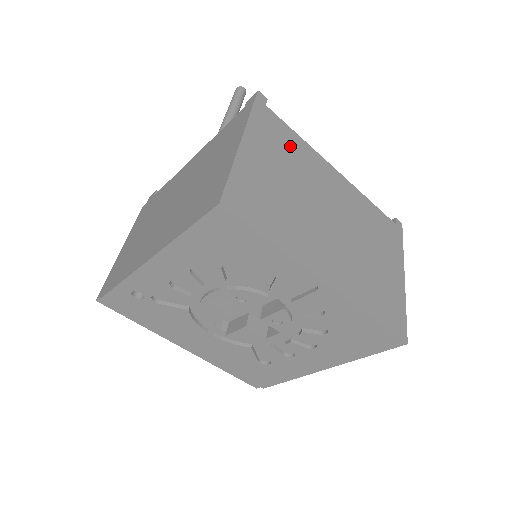
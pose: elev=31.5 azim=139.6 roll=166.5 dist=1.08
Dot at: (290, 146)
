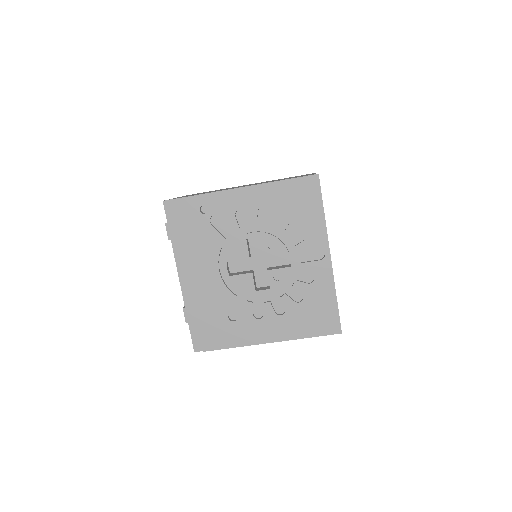
Dot at: occluded
